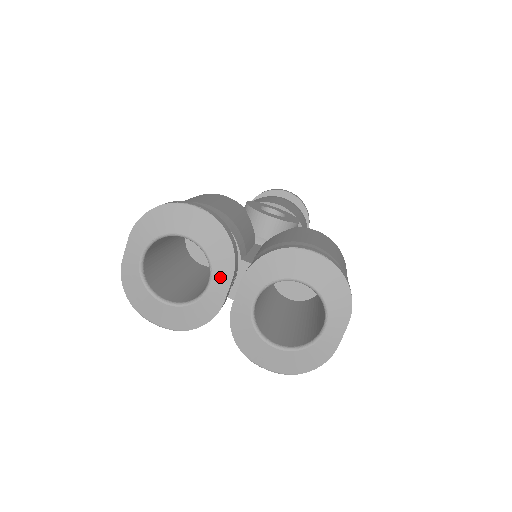
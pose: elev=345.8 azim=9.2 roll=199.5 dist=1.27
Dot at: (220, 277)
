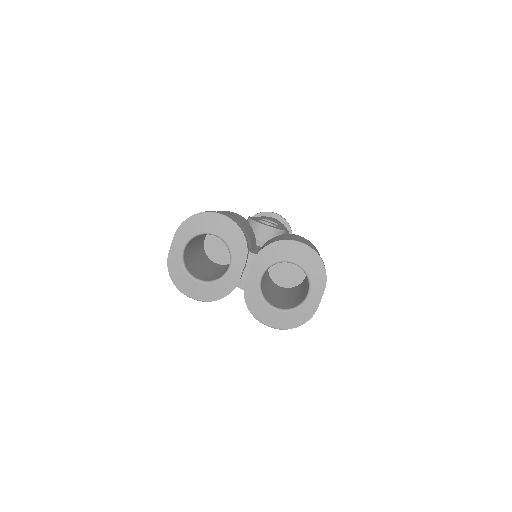
Dot at: (237, 261)
